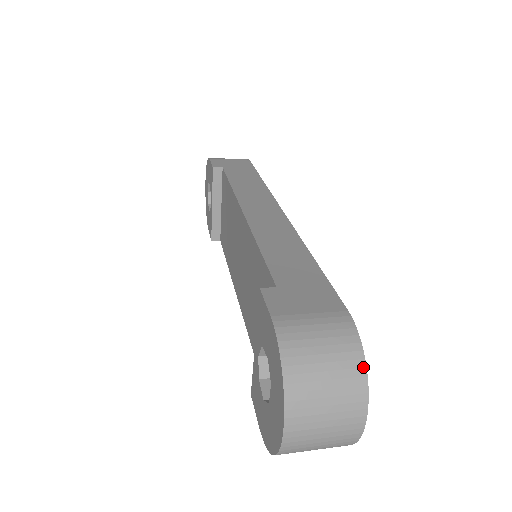
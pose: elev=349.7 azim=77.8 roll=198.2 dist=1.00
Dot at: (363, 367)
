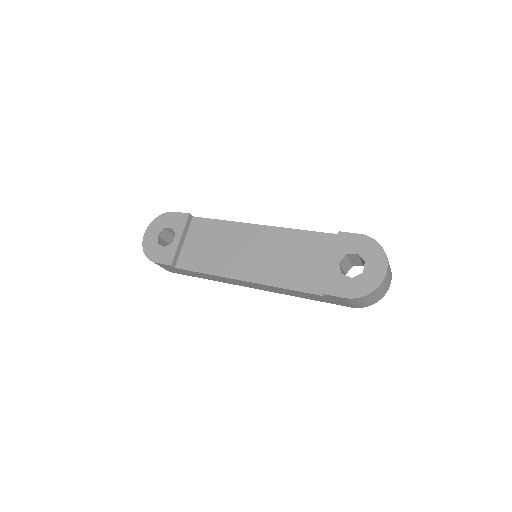
Dot at: occluded
